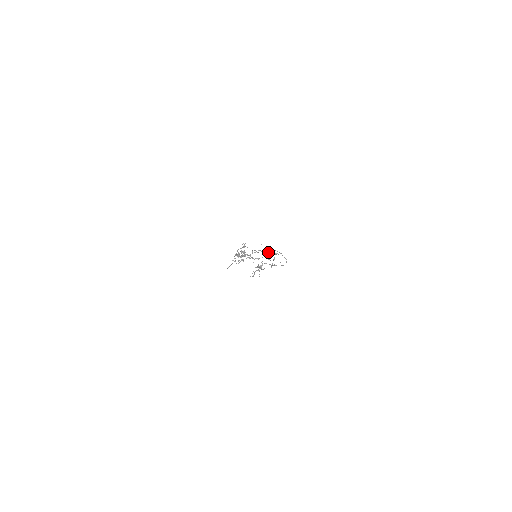
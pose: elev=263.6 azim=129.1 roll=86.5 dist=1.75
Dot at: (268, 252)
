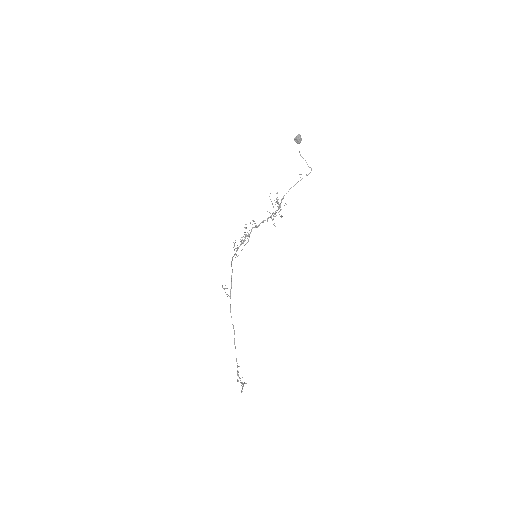
Dot at: (300, 137)
